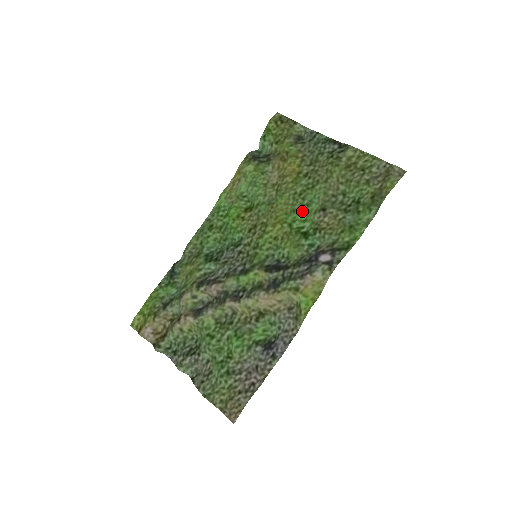
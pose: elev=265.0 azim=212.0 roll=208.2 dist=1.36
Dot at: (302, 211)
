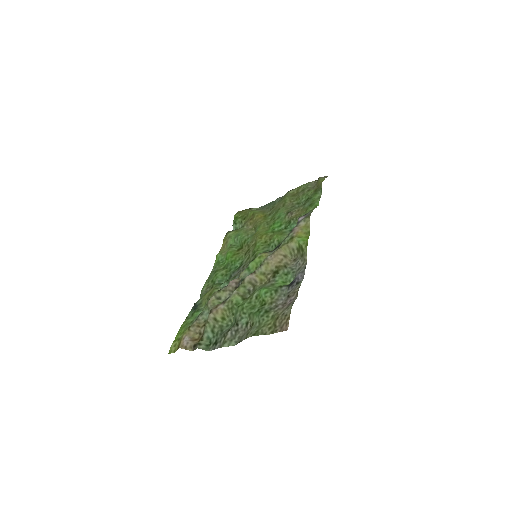
Dot at: (276, 222)
